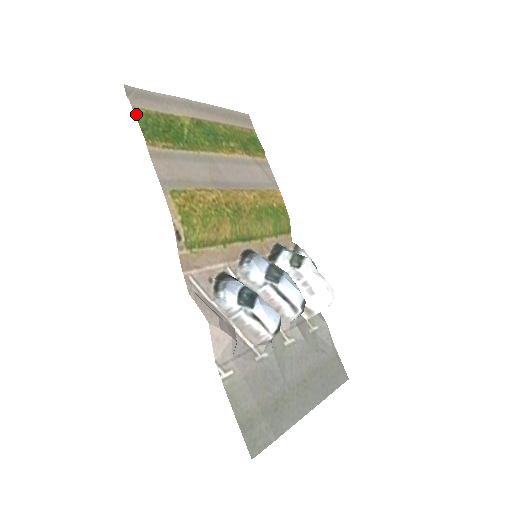
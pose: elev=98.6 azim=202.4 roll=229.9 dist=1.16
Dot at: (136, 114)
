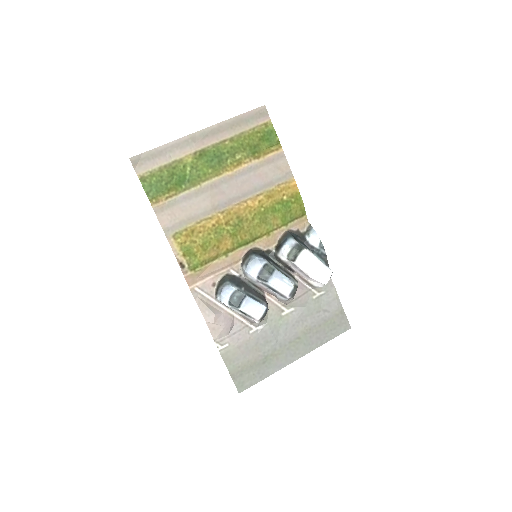
Dot at: (141, 181)
